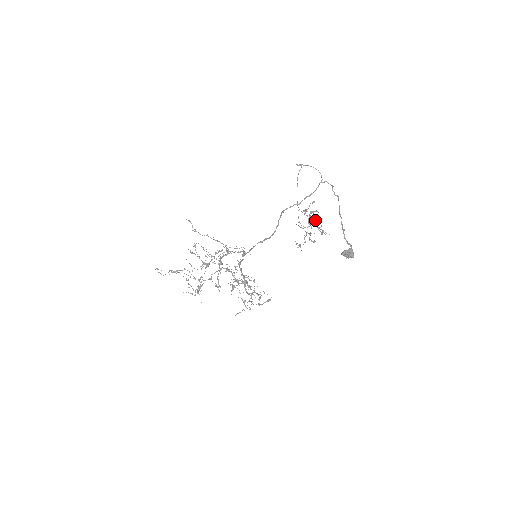
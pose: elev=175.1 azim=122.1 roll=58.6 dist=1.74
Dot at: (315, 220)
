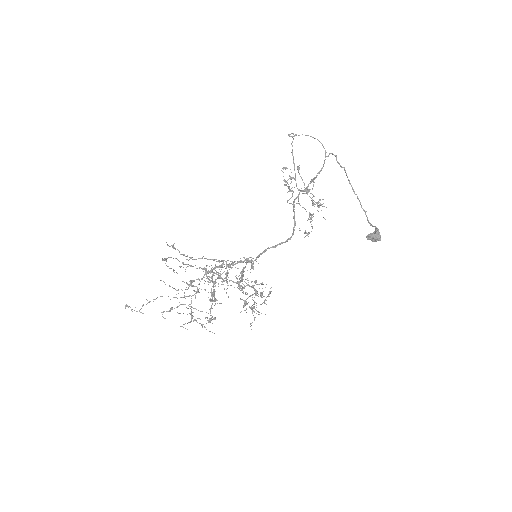
Dot at: occluded
